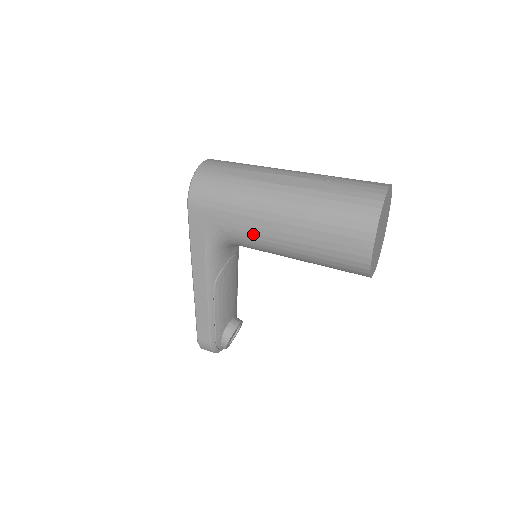
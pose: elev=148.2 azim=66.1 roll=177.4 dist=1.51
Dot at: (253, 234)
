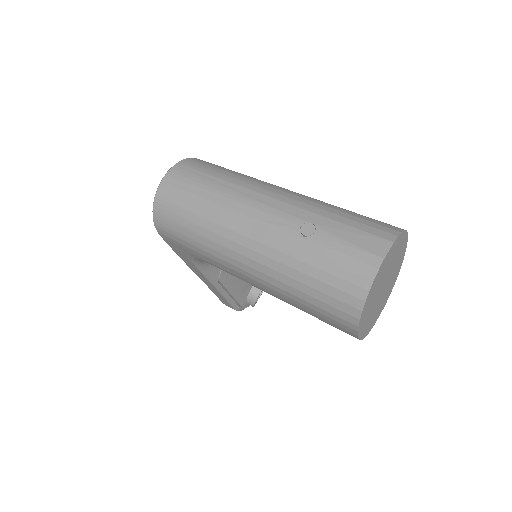
Dot at: (231, 274)
